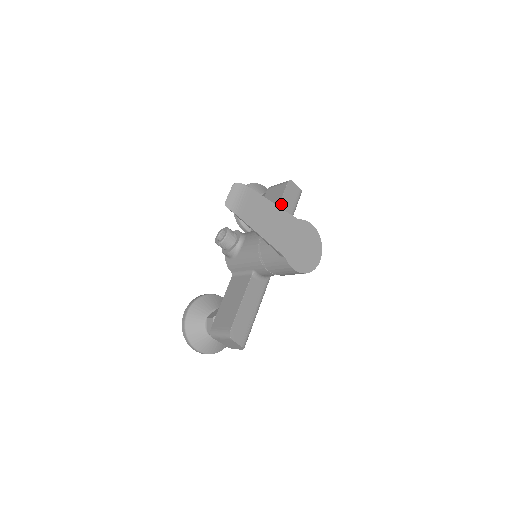
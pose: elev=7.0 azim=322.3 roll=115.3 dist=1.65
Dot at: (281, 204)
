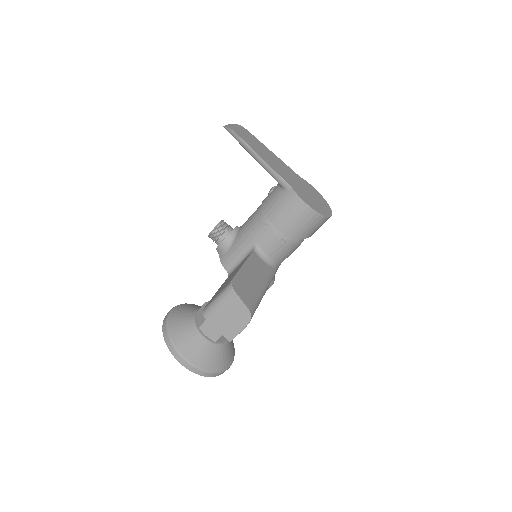
Dot at: occluded
